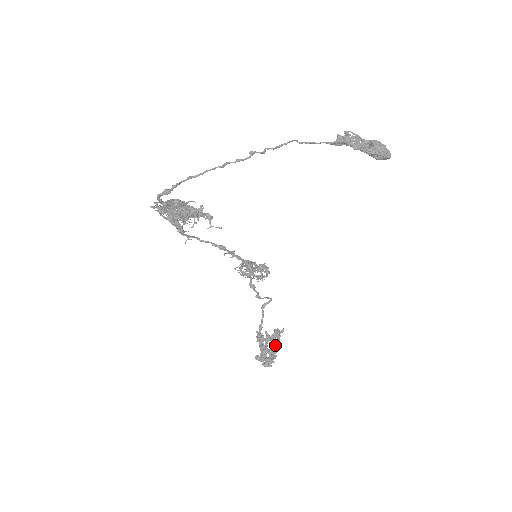
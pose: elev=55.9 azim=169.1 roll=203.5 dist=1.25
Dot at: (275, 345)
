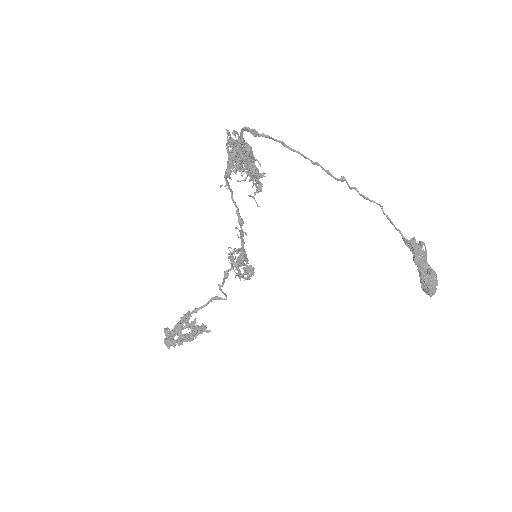
Dot at: (191, 336)
